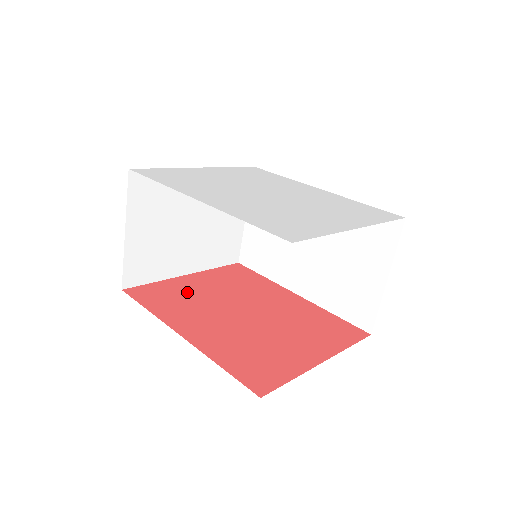
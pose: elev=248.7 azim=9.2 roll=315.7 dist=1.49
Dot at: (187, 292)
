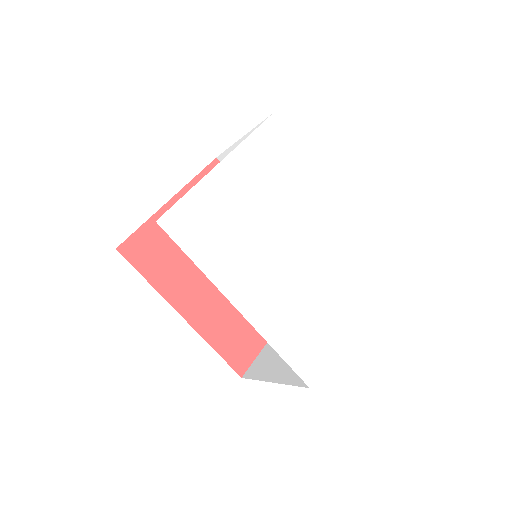
Dot at: occluded
